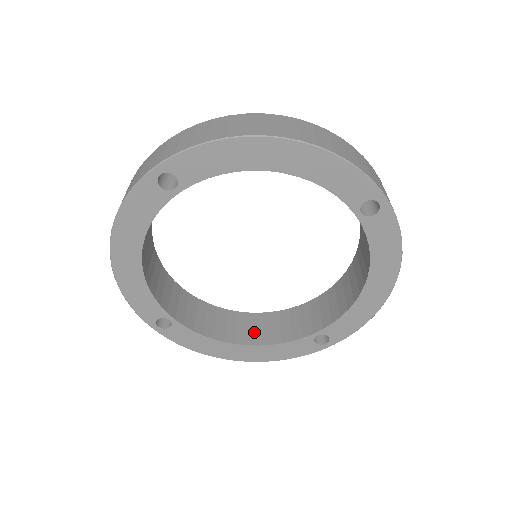
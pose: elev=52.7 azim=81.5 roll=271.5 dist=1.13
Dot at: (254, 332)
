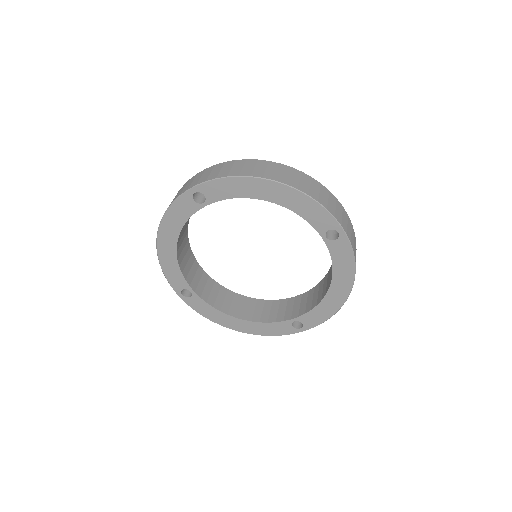
Dot at: (251, 312)
